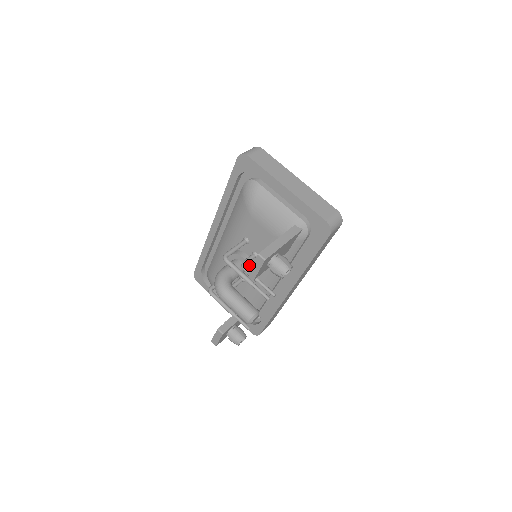
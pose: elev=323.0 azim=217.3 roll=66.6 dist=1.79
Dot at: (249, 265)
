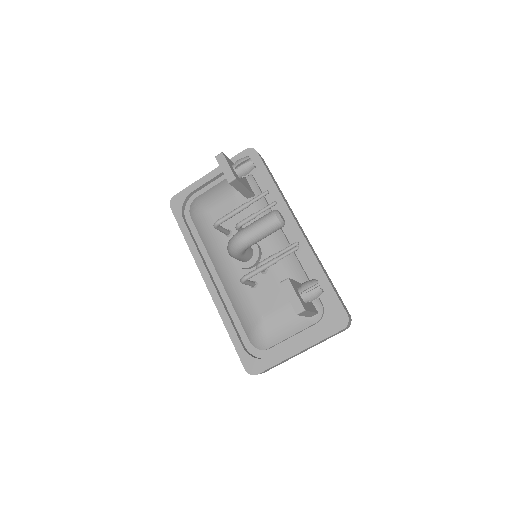
Dot at: occluded
